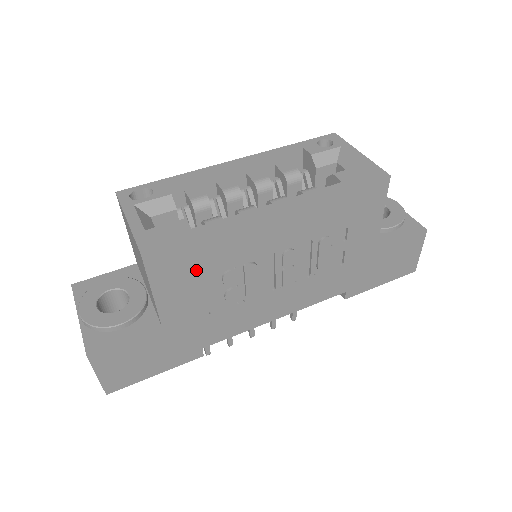
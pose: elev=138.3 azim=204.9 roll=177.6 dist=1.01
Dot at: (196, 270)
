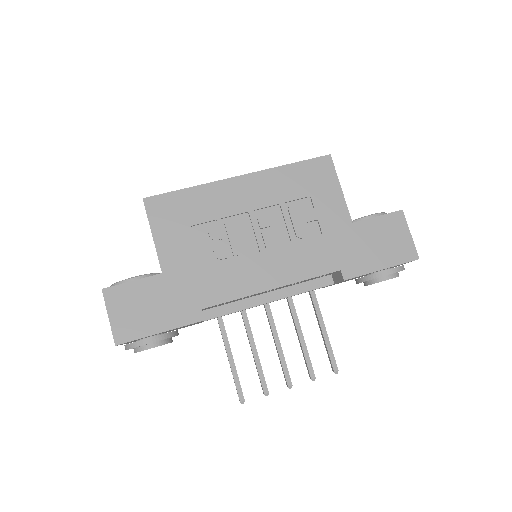
Dot at: (184, 218)
